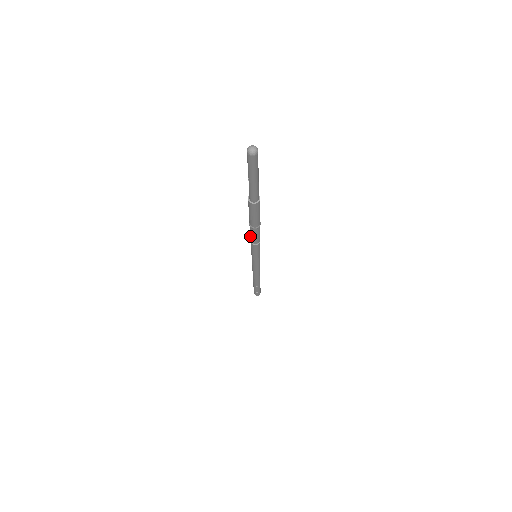
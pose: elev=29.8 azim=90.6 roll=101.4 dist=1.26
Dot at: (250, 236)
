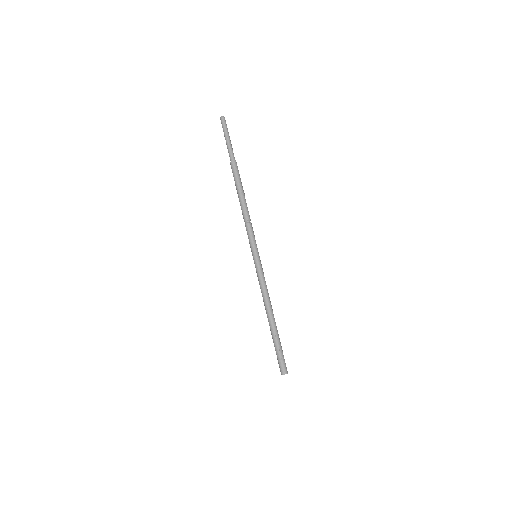
Dot at: (242, 214)
